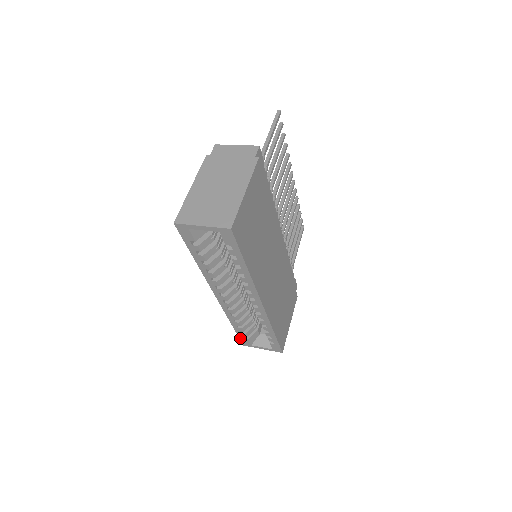
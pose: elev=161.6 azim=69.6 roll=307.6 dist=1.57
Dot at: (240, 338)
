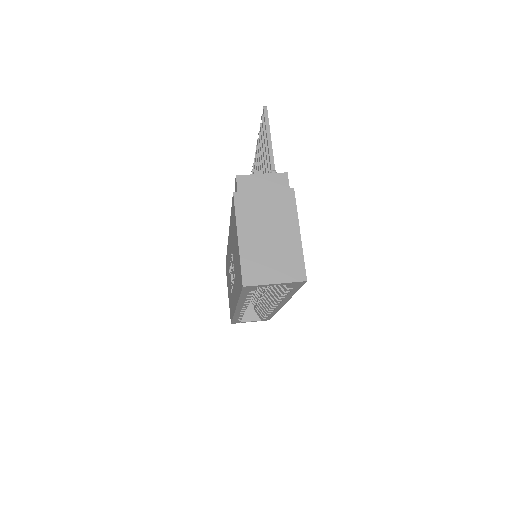
Dot at: occluded
